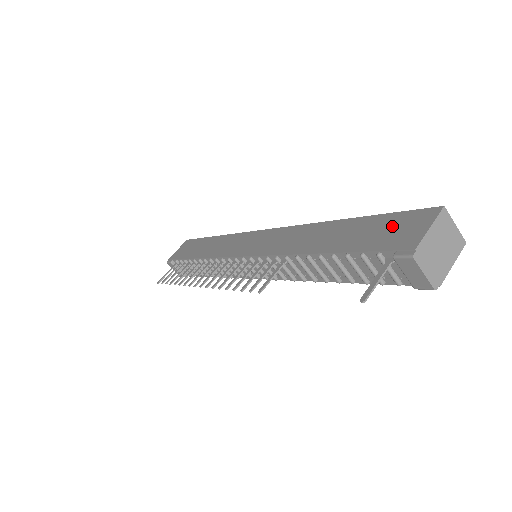
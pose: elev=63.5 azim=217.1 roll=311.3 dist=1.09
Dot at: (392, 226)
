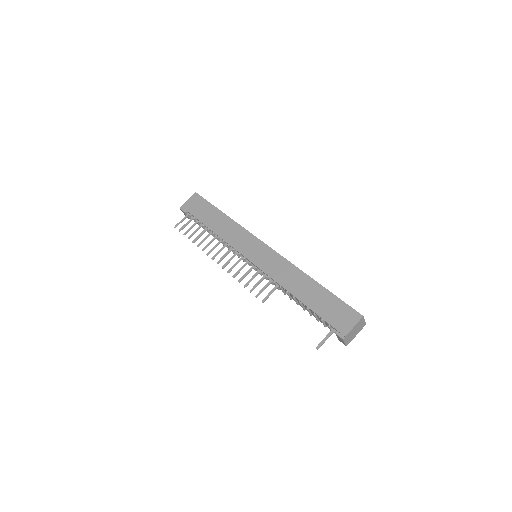
Dot at: (339, 311)
